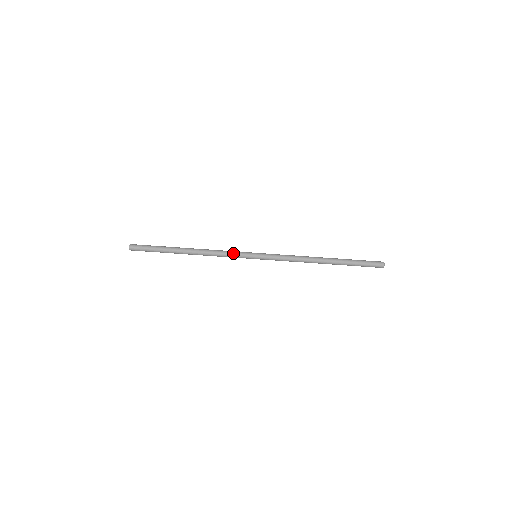
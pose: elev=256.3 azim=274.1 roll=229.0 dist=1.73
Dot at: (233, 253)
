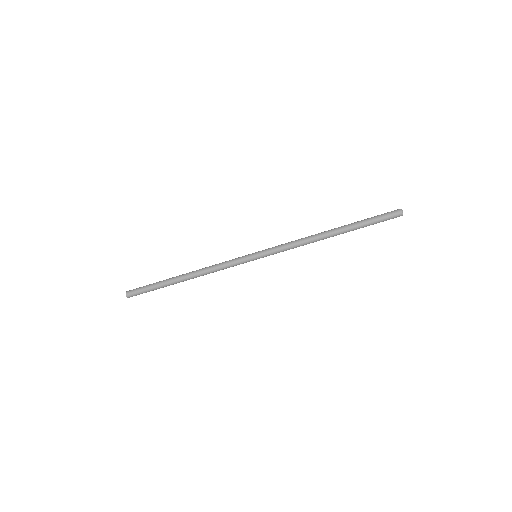
Dot at: (231, 266)
